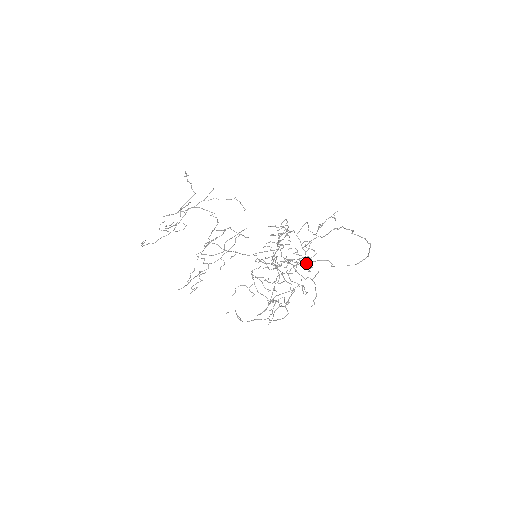
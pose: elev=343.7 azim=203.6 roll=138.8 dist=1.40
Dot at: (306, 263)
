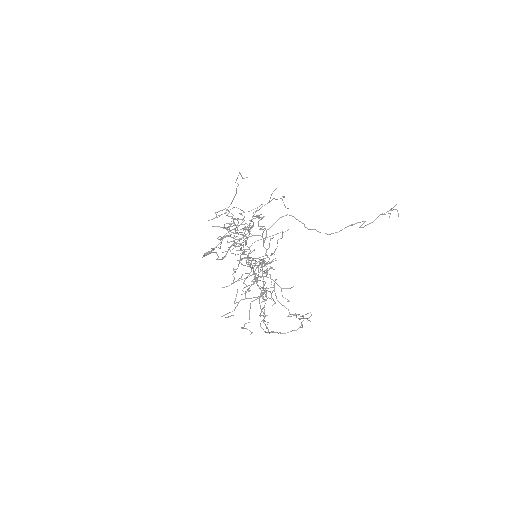
Dot at: (257, 262)
